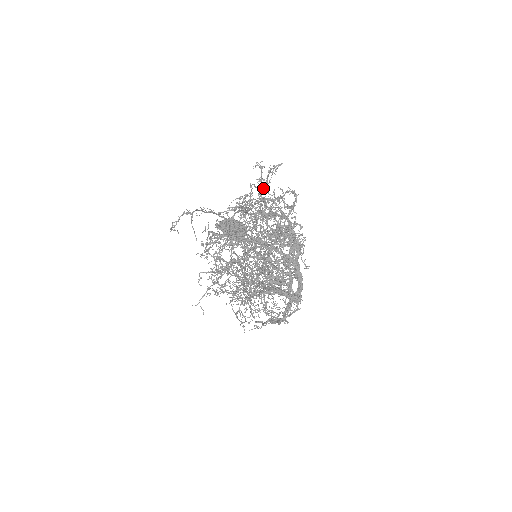
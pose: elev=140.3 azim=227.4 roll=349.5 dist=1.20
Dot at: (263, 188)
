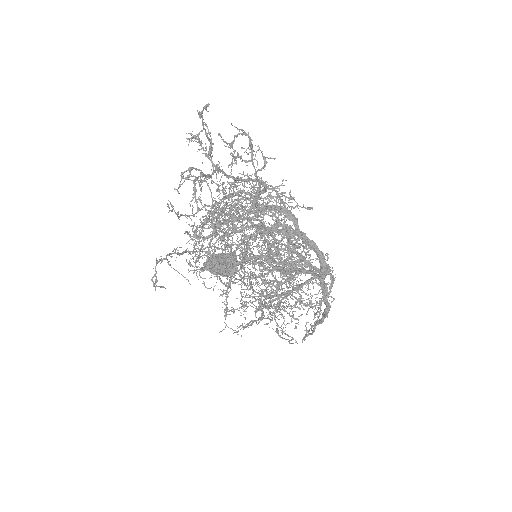
Dot at: occluded
